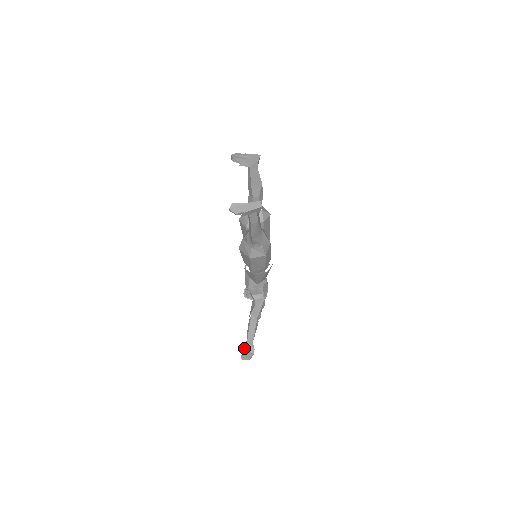
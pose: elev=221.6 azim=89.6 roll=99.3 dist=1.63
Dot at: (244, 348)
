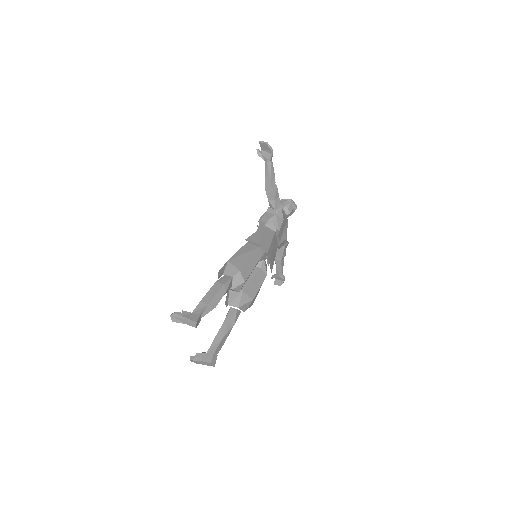
Dot at: (275, 278)
